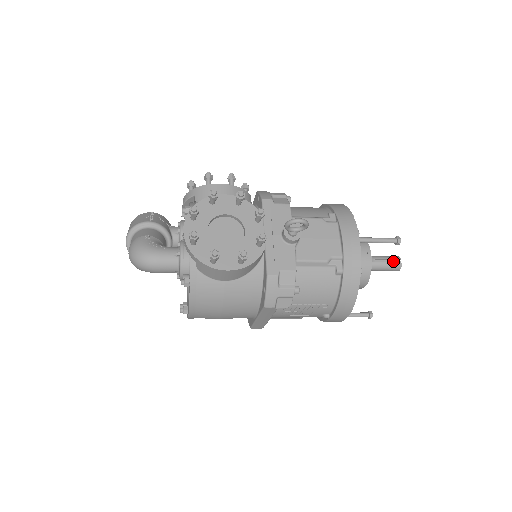
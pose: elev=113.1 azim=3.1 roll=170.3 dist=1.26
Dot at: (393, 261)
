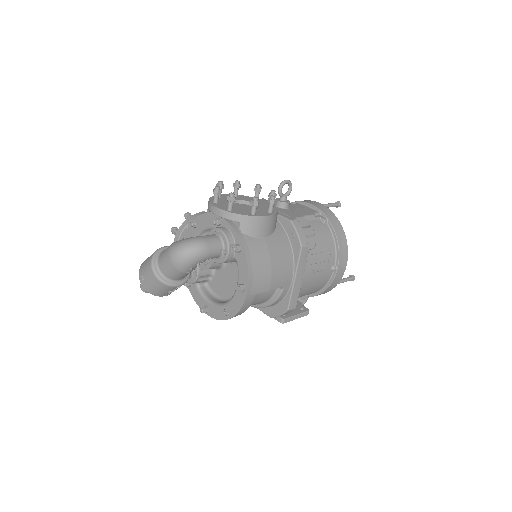
Dot at: occluded
